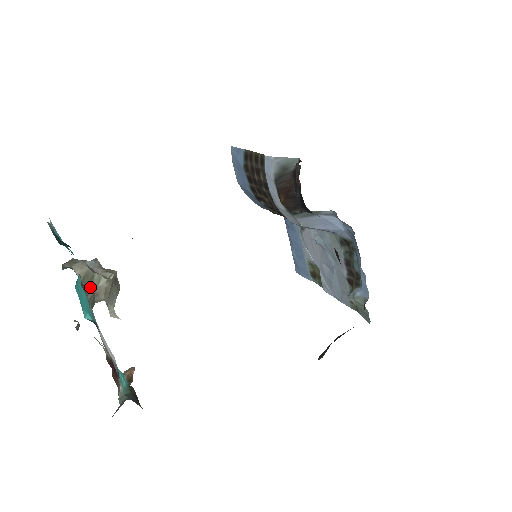
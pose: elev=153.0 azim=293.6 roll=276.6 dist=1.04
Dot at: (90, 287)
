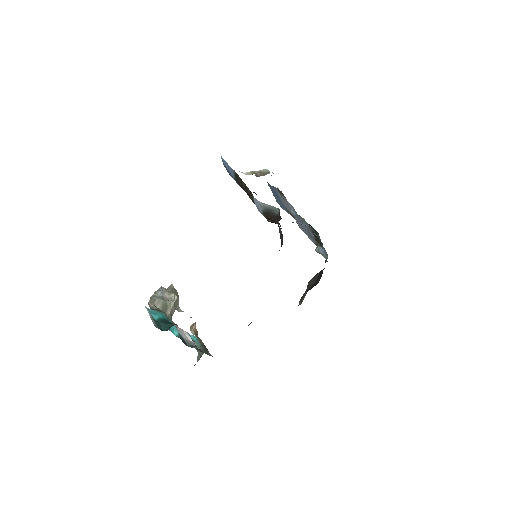
Dot at: (167, 311)
